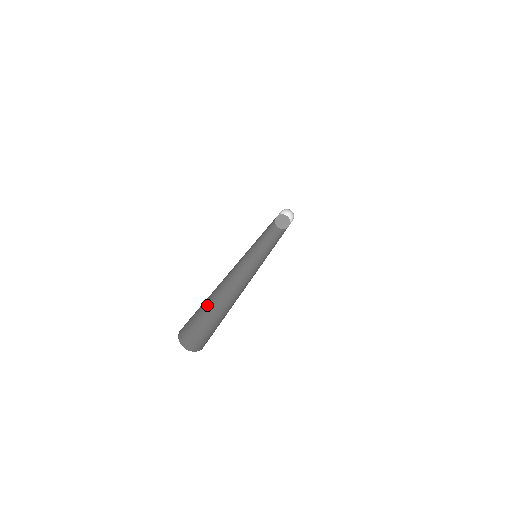
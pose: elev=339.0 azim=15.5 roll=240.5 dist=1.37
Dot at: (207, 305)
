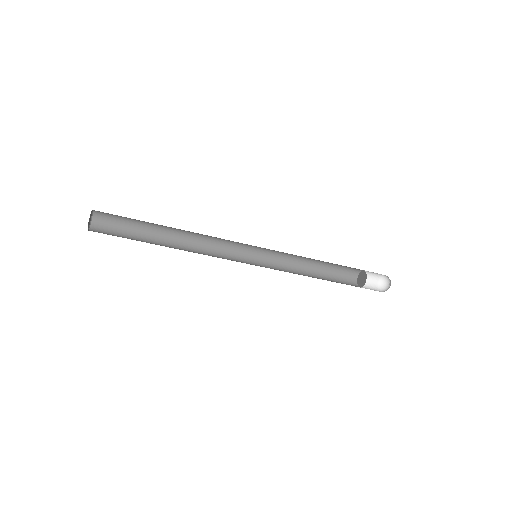
Dot at: occluded
